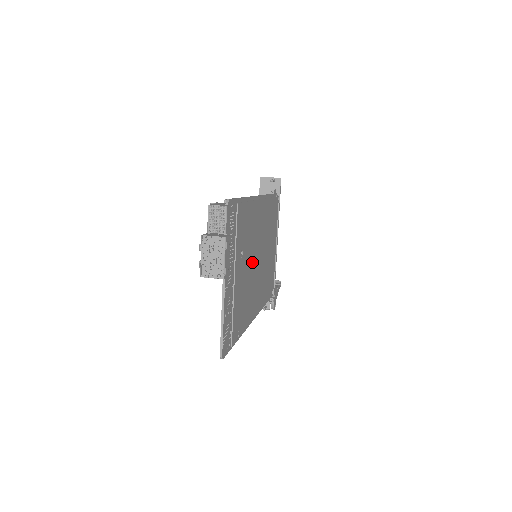
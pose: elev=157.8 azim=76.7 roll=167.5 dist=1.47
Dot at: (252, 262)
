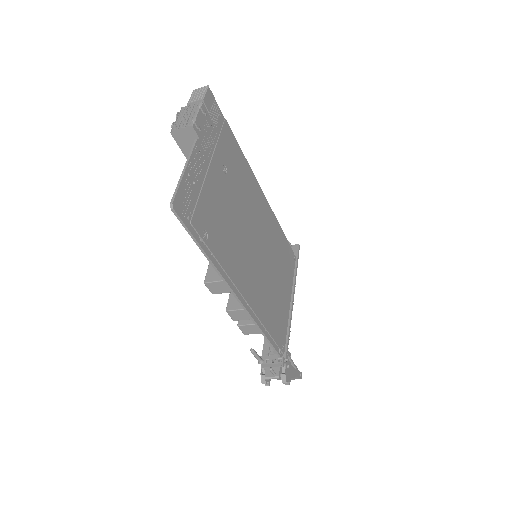
Dot at: (243, 219)
